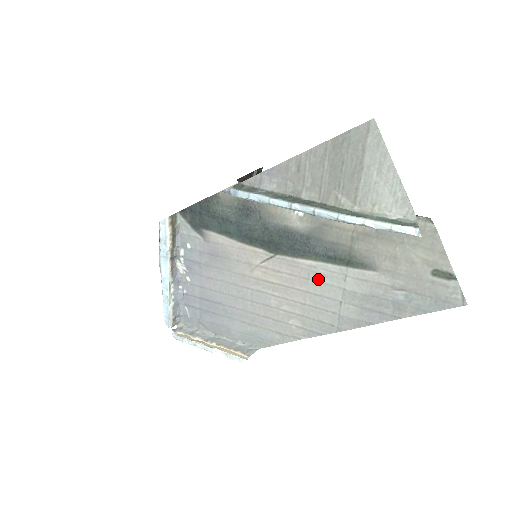
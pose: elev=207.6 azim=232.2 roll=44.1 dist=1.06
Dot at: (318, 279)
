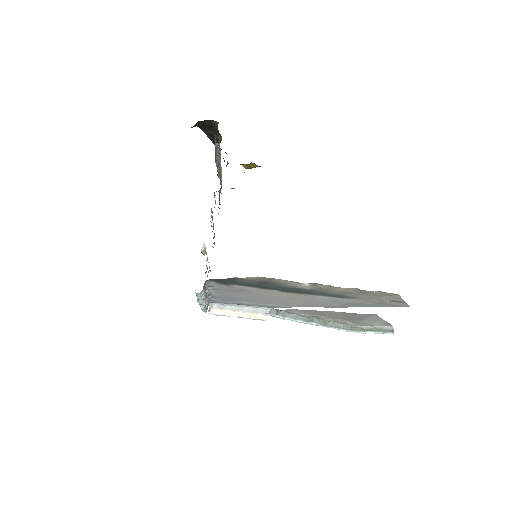
Dot at: (317, 298)
